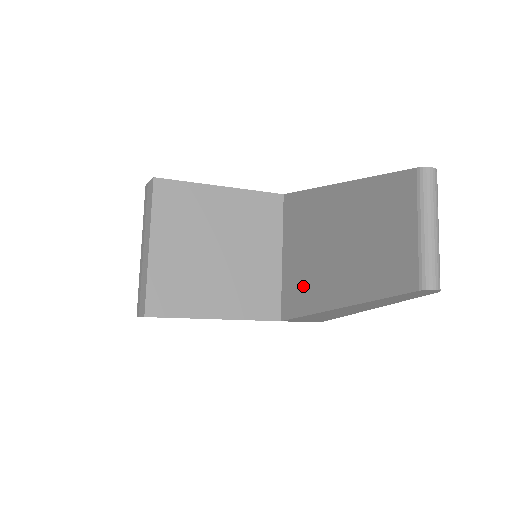
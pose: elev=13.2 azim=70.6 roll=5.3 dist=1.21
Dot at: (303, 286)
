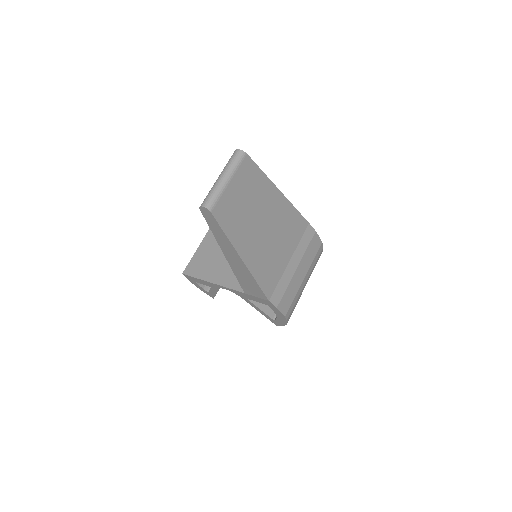
Dot at: occluded
